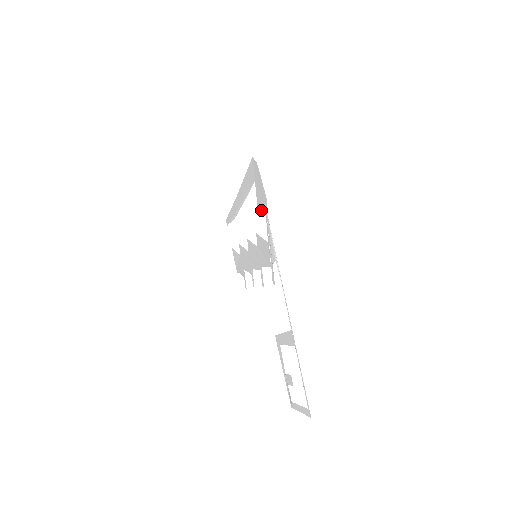
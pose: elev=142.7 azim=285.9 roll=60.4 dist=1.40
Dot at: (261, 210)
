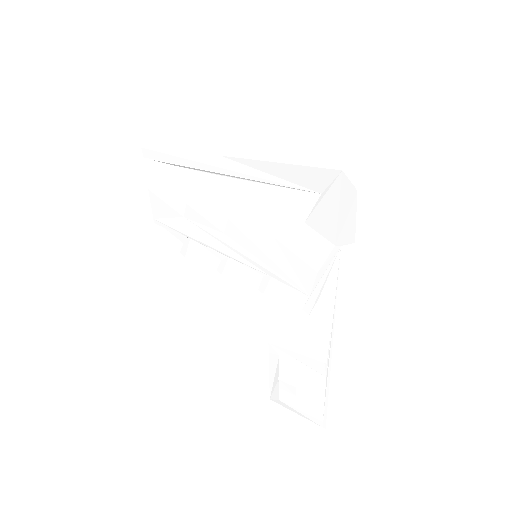
Dot at: (319, 233)
